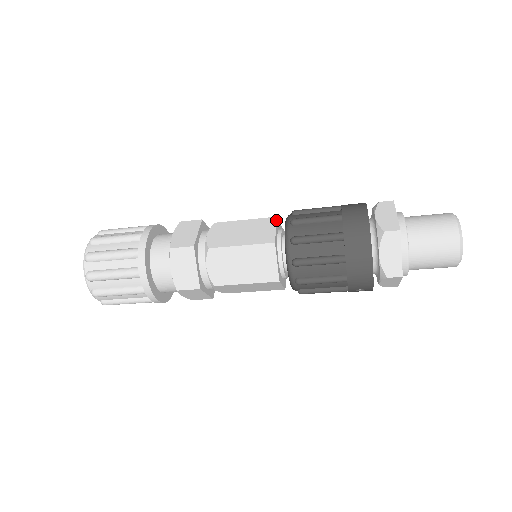
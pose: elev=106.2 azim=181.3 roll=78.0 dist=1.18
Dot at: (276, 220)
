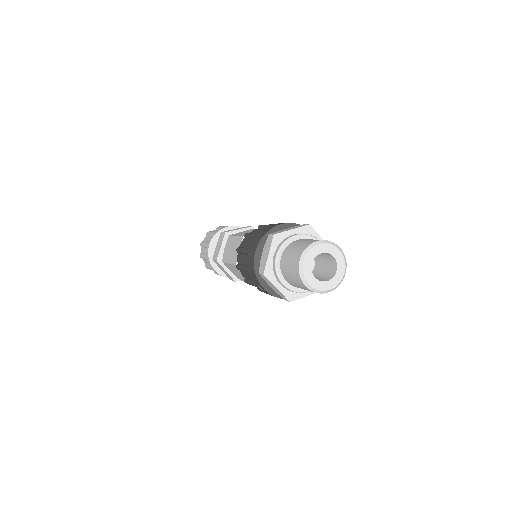
Dot at: occluded
